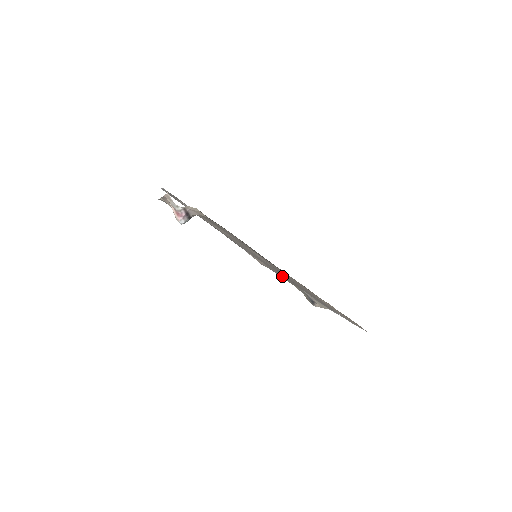
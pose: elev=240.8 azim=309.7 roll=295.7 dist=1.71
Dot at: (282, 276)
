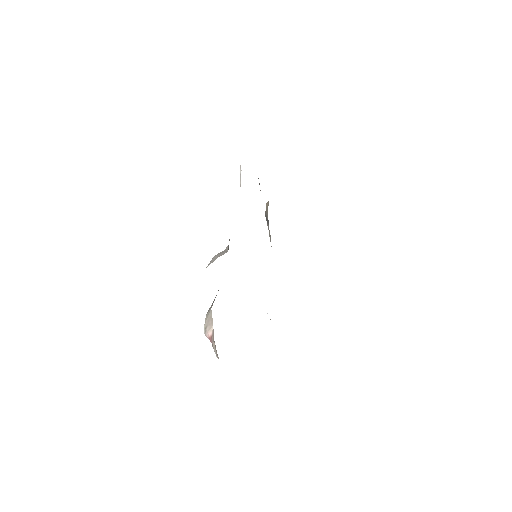
Dot at: occluded
